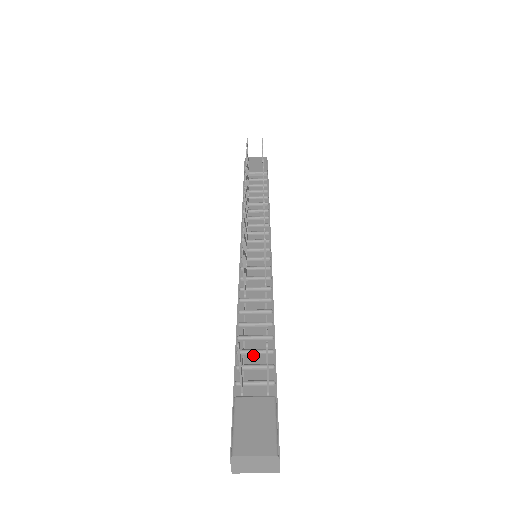
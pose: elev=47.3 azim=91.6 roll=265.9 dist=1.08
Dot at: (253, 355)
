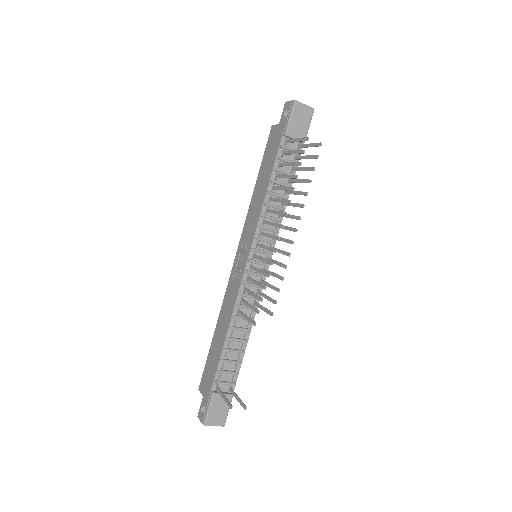
Dot at: (229, 363)
